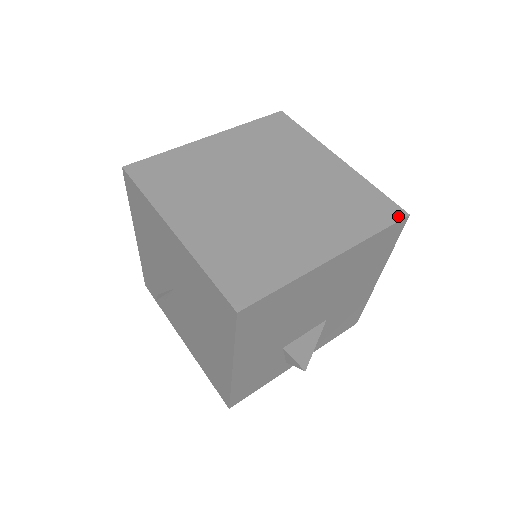
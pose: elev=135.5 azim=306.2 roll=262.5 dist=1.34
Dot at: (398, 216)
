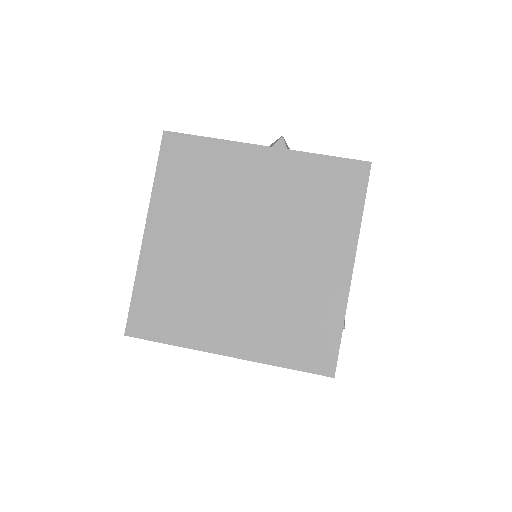
Dot at: (323, 370)
